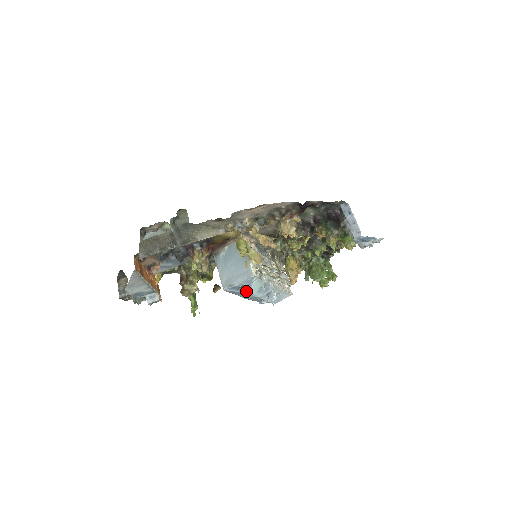
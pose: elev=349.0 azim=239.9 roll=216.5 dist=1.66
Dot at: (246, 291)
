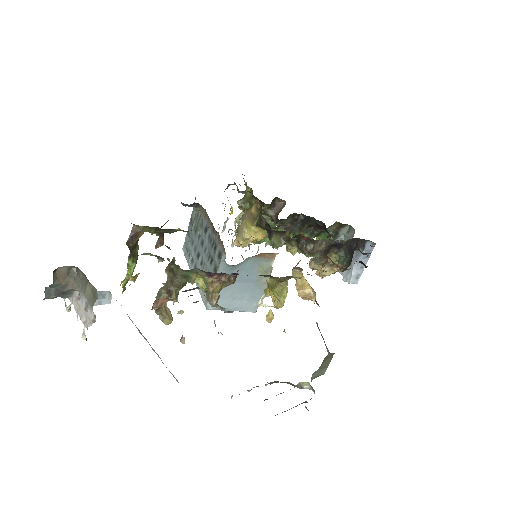
Dot at: occluded
